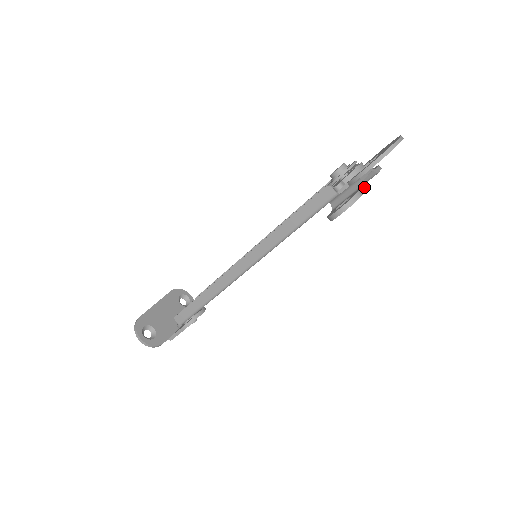
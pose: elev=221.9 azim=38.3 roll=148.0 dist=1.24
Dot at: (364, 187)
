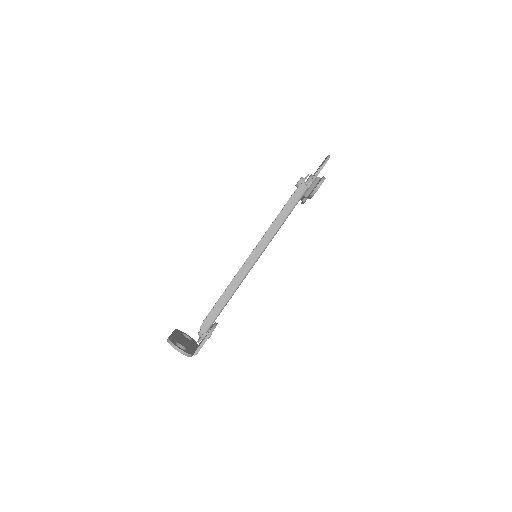
Dot at: occluded
